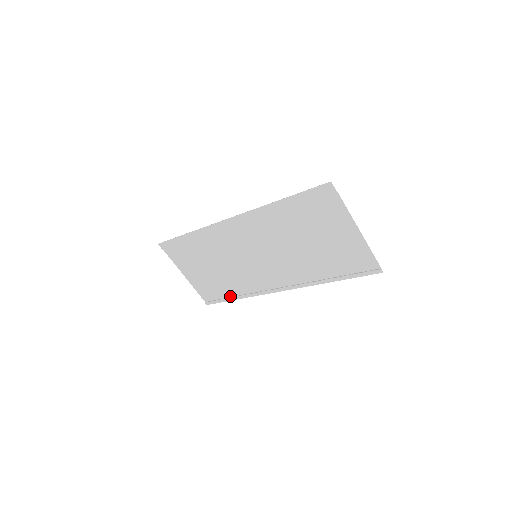
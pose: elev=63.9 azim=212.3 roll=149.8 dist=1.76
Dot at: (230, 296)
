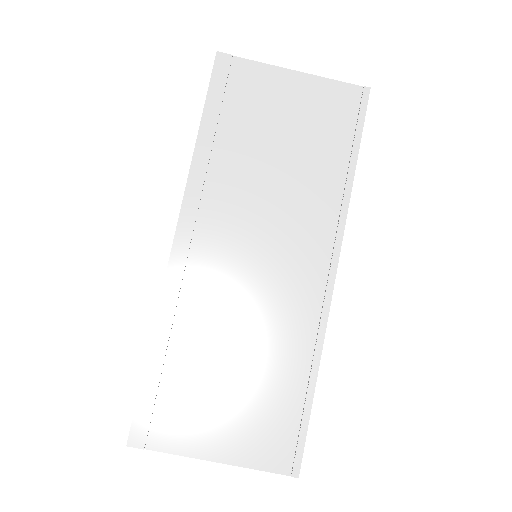
Dot at: (303, 394)
